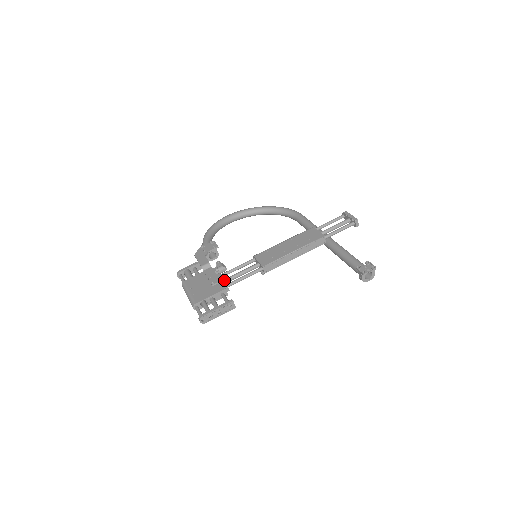
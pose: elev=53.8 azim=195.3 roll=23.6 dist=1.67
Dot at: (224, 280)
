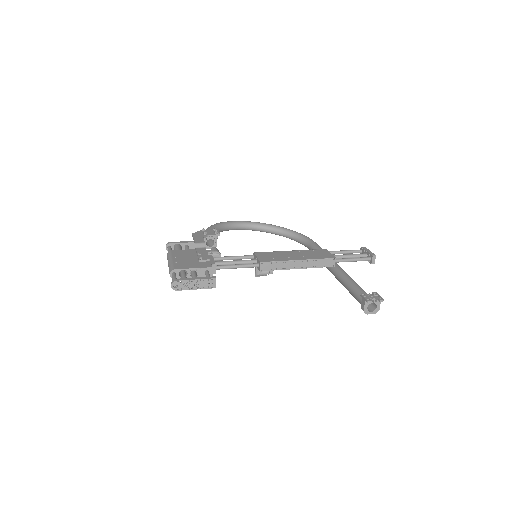
Dot at: occluded
